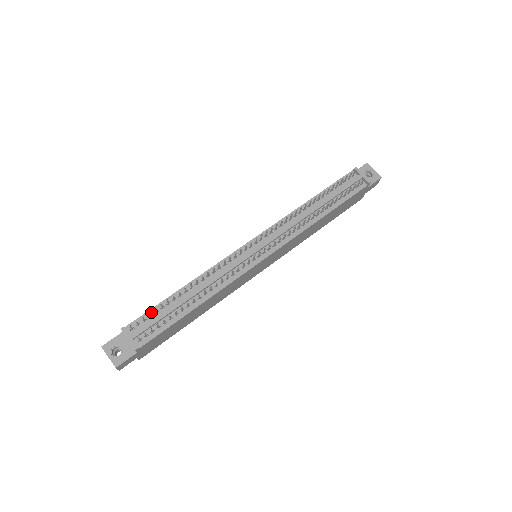
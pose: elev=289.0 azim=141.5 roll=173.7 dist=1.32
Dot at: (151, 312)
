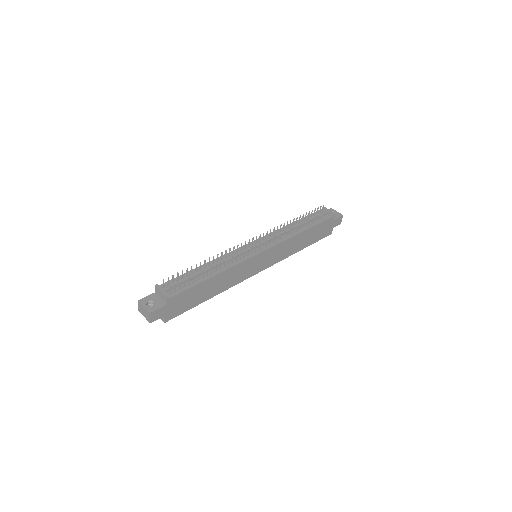
Dot at: (178, 278)
